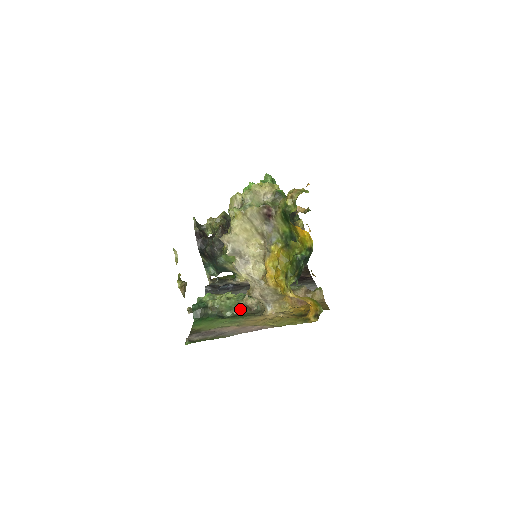
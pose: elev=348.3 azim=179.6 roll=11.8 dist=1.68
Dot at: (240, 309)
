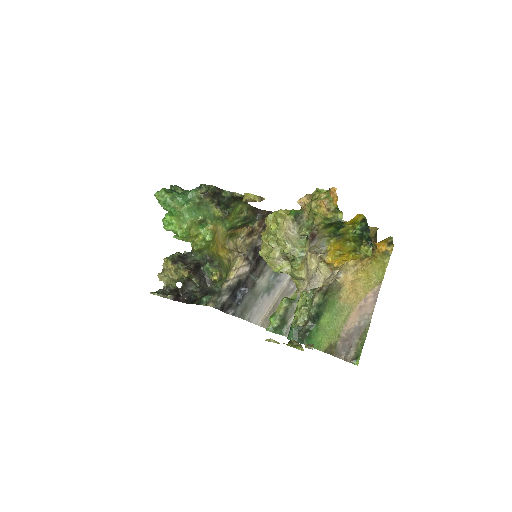
Dot at: (313, 298)
